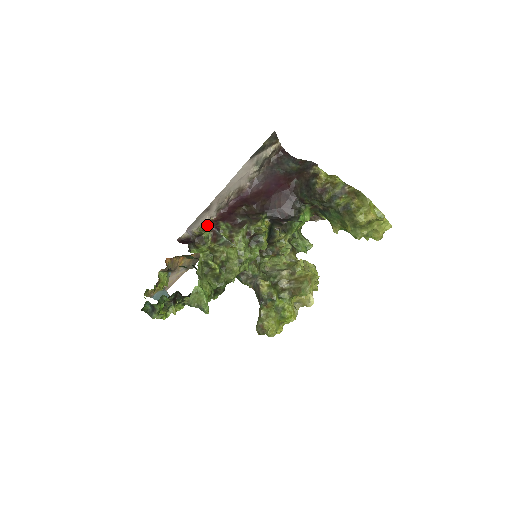
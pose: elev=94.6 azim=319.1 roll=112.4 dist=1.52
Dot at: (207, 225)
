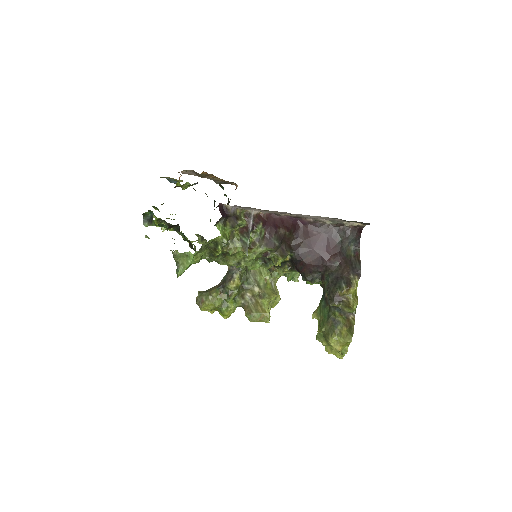
Dot at: (251, 216)
